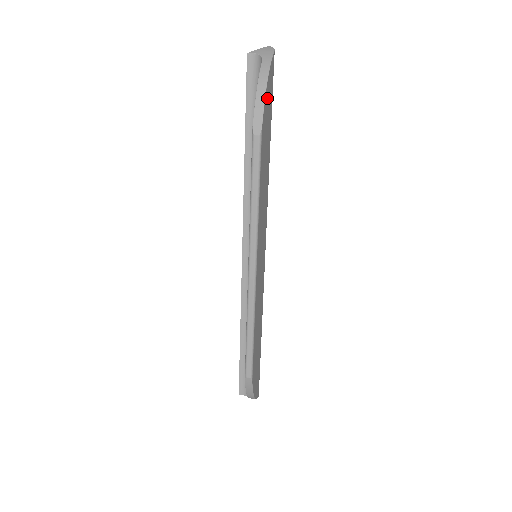
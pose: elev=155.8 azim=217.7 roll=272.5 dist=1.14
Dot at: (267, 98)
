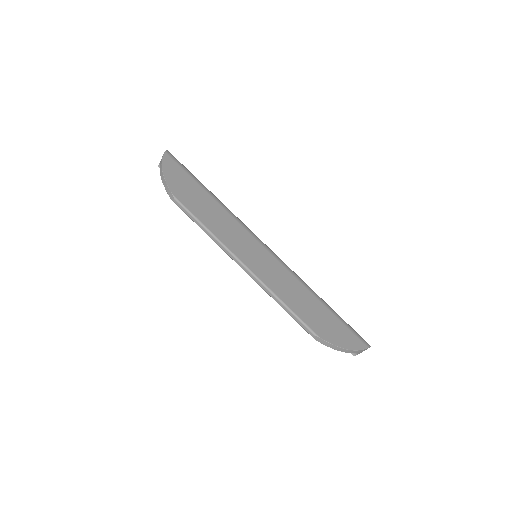
Dot at: (171, 177)
